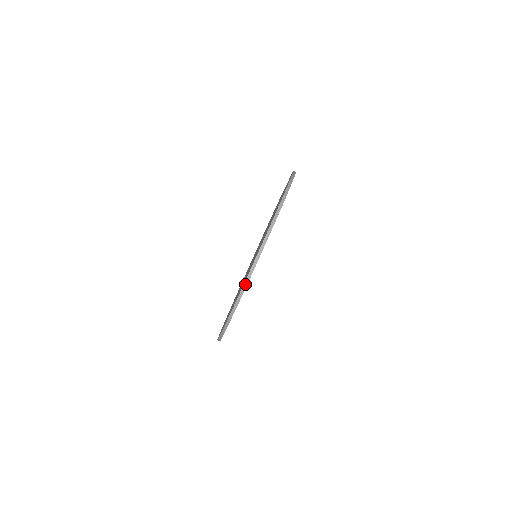
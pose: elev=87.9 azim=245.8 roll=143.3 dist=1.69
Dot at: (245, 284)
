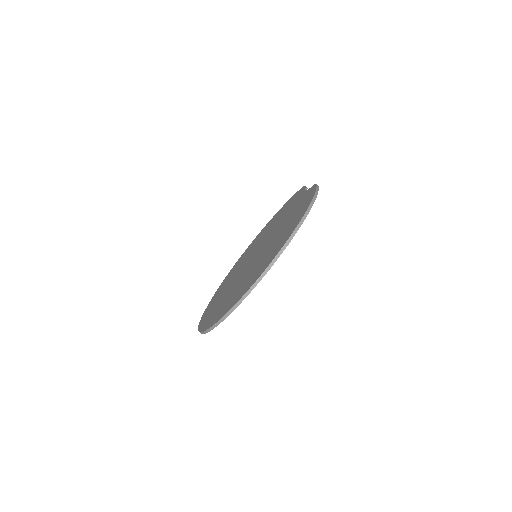
Dot at: (227, 314)
